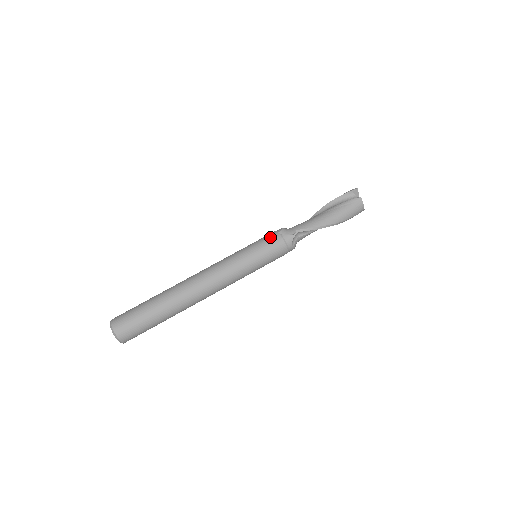
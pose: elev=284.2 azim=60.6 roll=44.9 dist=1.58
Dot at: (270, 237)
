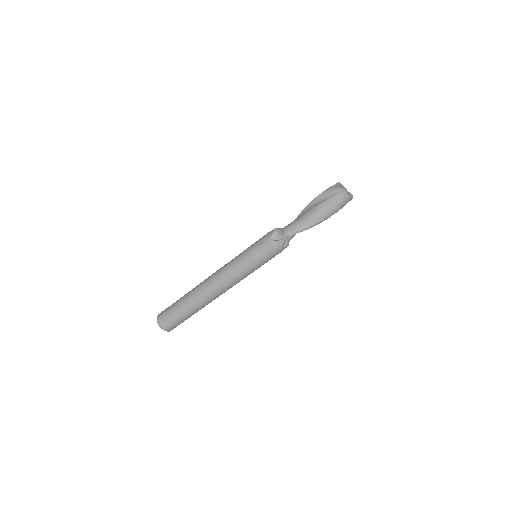
Dot at: (263, 243)
